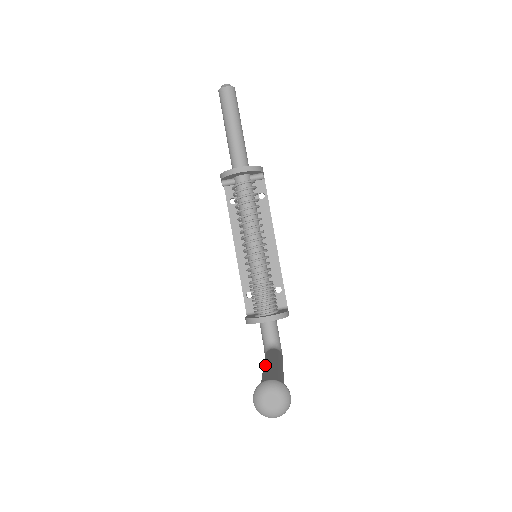
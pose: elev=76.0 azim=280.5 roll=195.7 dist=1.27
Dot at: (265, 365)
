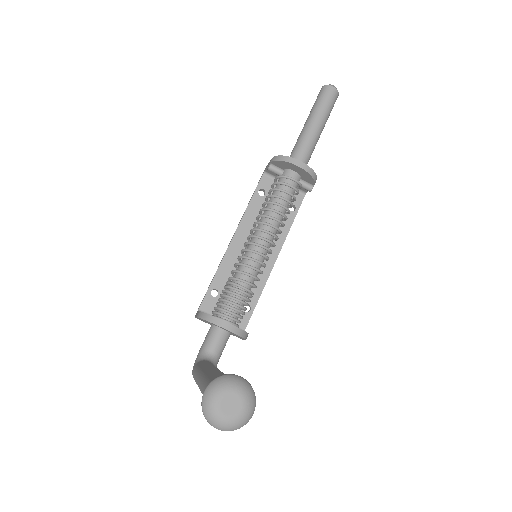
Dot at: (209, 368)
